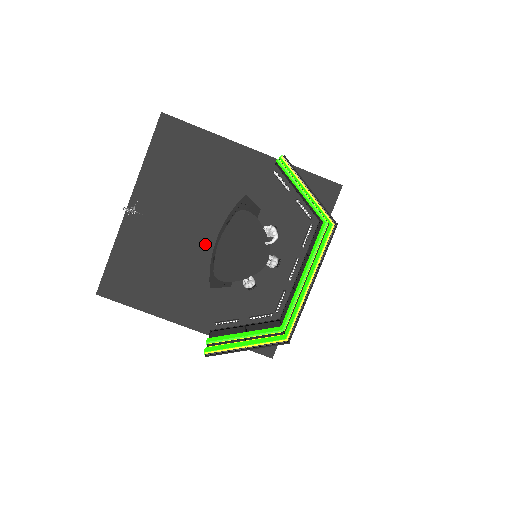
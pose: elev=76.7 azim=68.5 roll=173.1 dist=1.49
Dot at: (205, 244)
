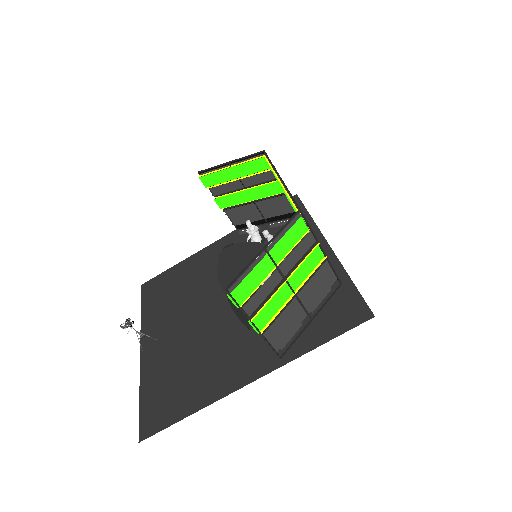
Dot at: (221, 310)
